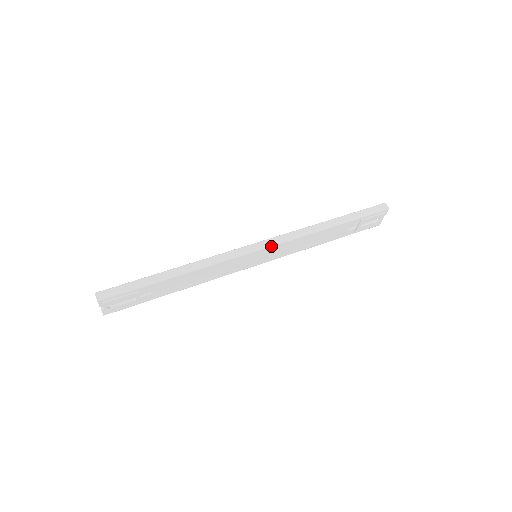
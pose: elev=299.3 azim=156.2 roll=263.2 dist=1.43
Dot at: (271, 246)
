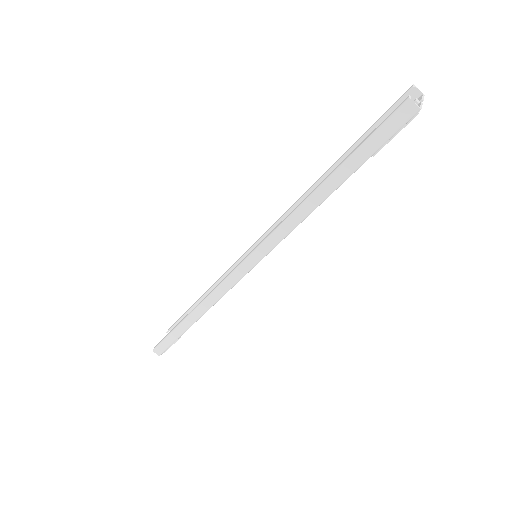
Dot at: occluded
